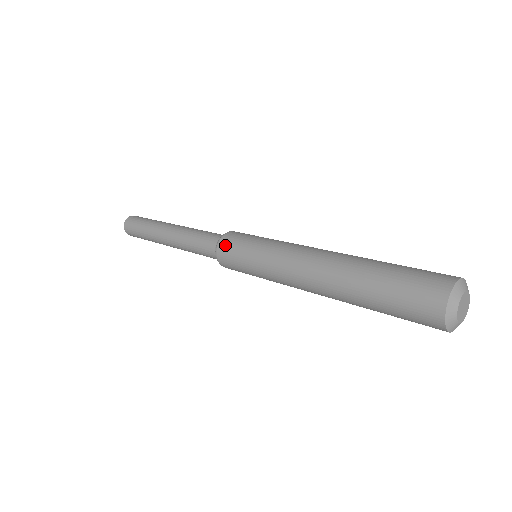
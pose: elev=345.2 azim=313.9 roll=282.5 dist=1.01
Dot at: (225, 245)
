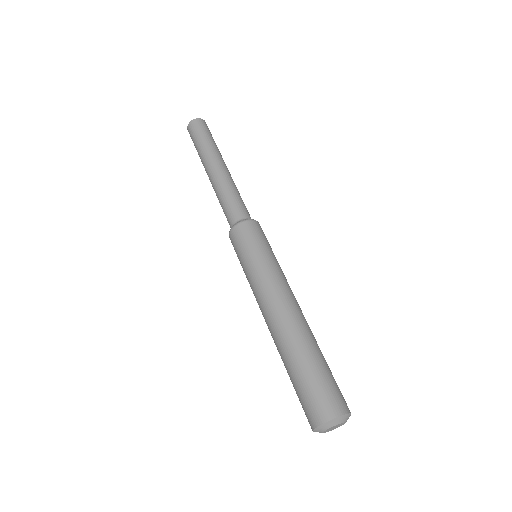
Dot at: (246, 229)
